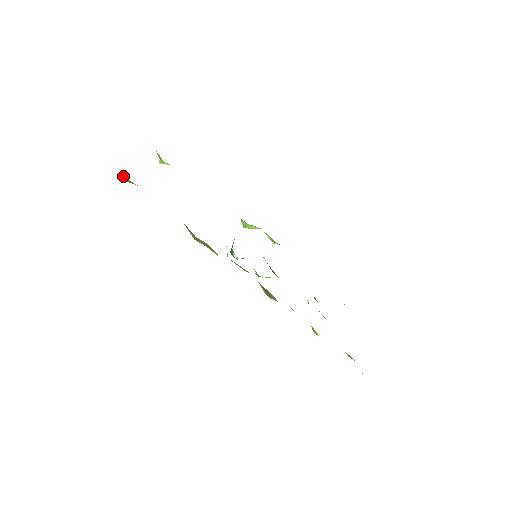
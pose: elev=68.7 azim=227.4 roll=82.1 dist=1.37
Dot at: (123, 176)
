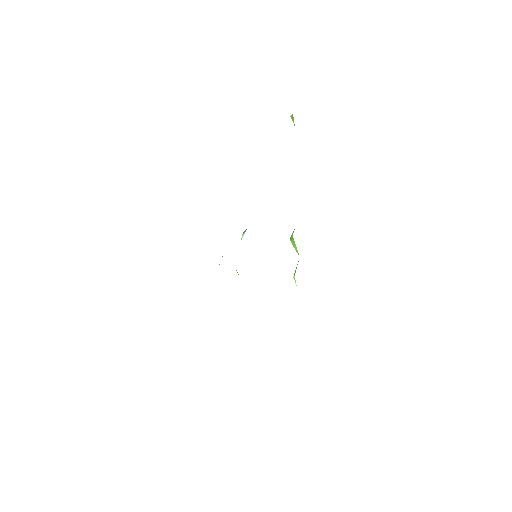
Dot at: occluded
